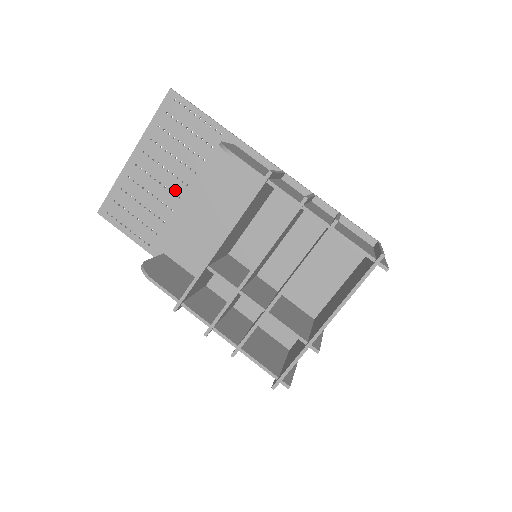
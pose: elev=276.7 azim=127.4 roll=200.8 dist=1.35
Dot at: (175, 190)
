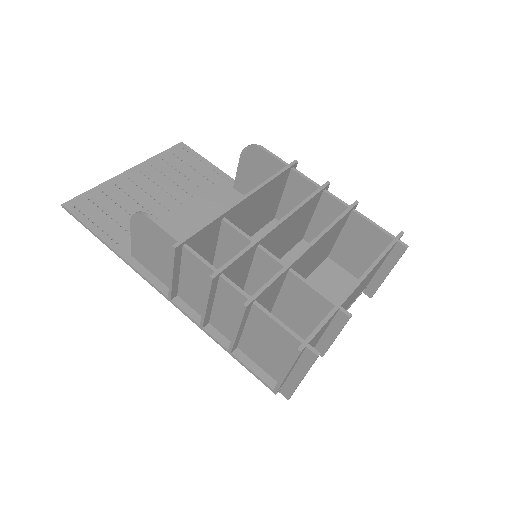
Dot at: (166, 204)
